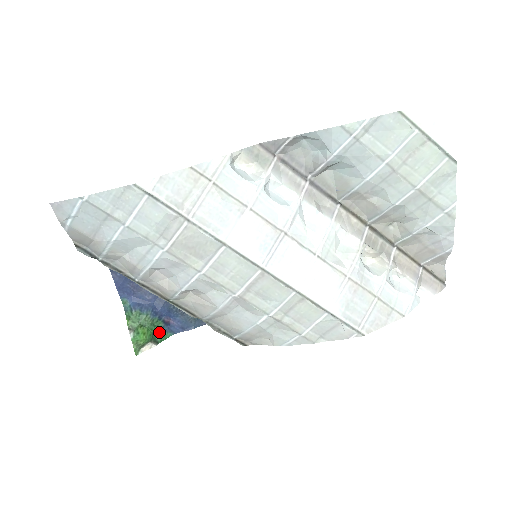
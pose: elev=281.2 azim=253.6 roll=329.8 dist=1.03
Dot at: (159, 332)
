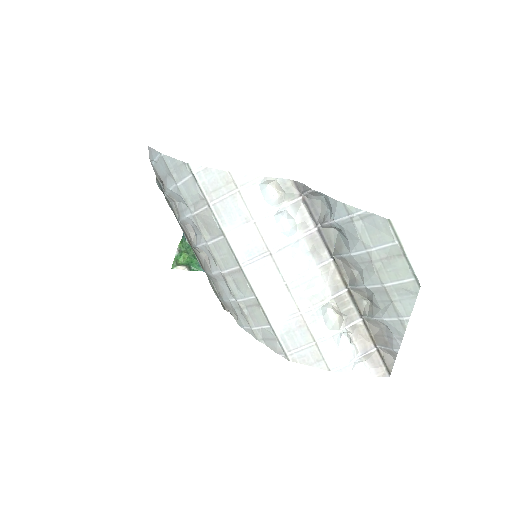
Dot at: (196, 263)
